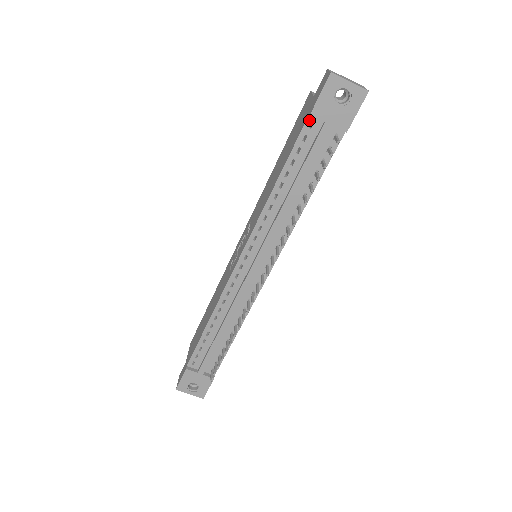
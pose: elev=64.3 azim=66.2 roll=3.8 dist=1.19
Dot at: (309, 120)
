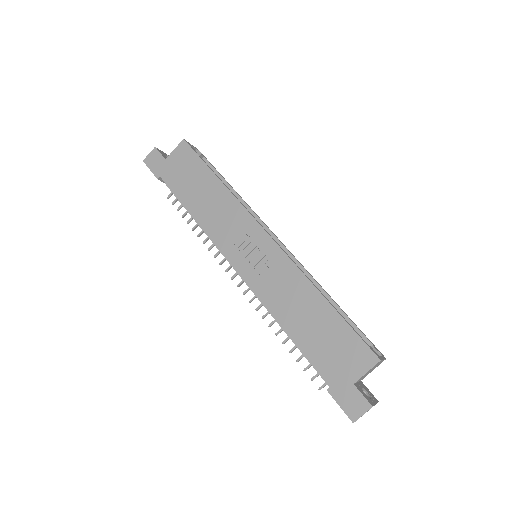
Dot at: (328, 383)
